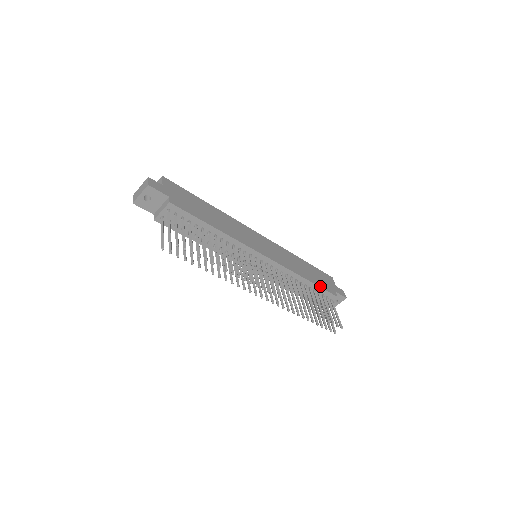
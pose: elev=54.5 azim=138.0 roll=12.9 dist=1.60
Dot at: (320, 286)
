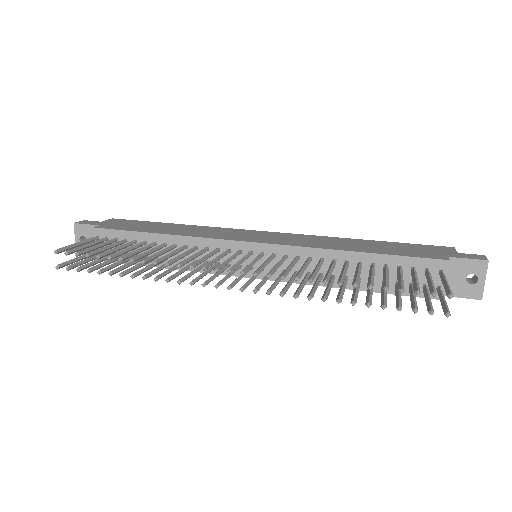
Dot at: (393, 254)
